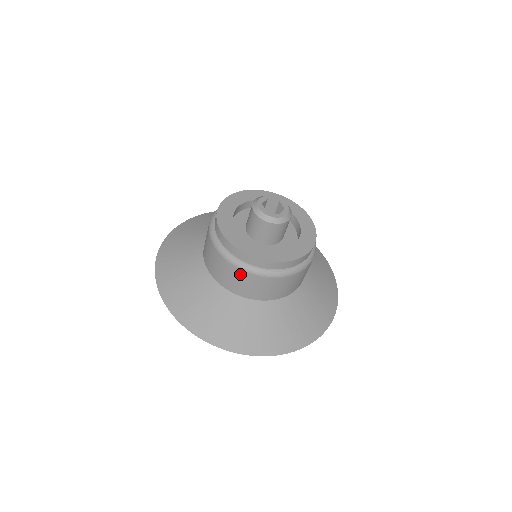
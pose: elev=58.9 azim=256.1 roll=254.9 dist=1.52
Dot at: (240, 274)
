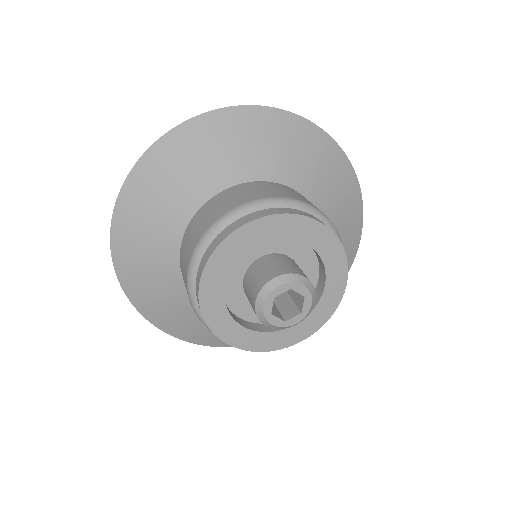
Dot at: occluded
